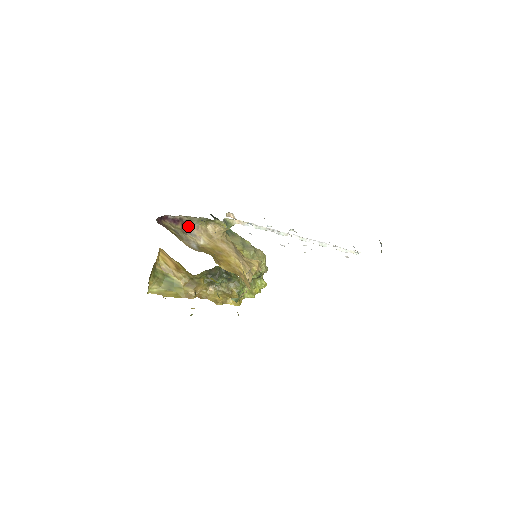
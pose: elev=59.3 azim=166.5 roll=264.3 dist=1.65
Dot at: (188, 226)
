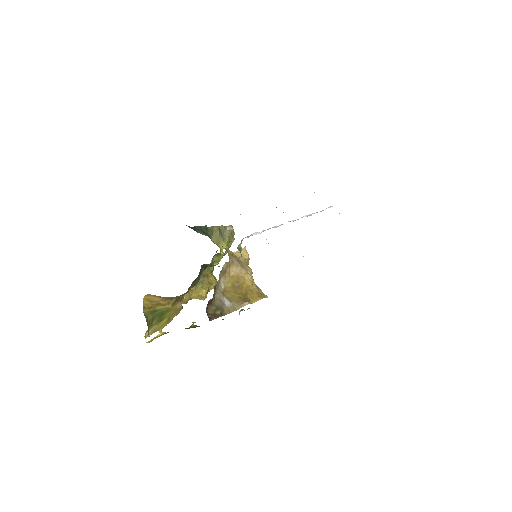
Dot at: occluded
